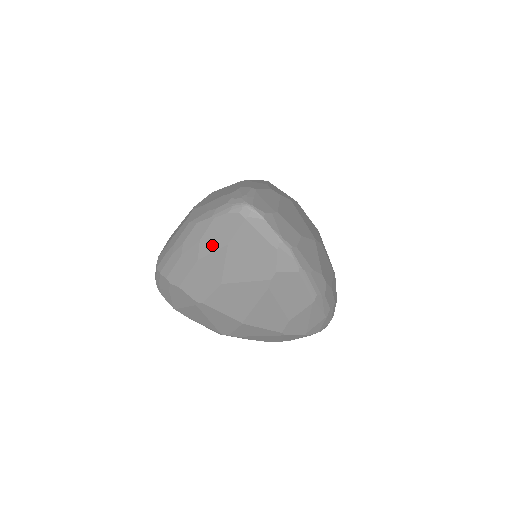
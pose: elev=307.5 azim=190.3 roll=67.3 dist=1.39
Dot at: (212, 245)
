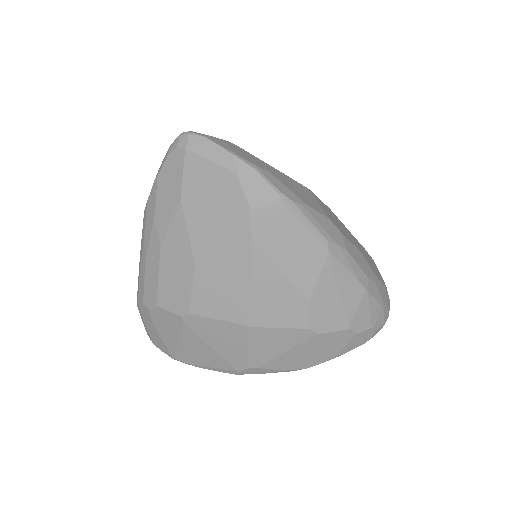
Dot at: (167, 214)
